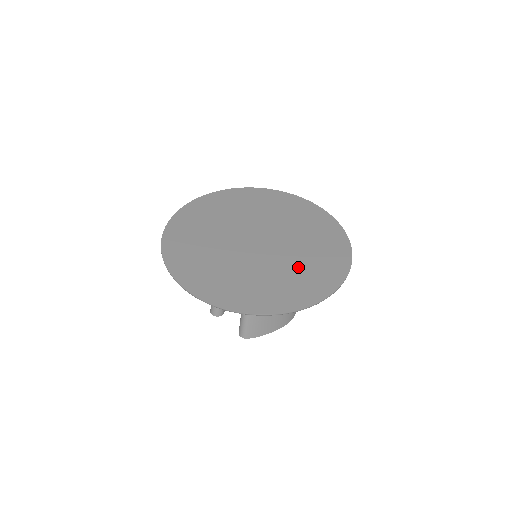
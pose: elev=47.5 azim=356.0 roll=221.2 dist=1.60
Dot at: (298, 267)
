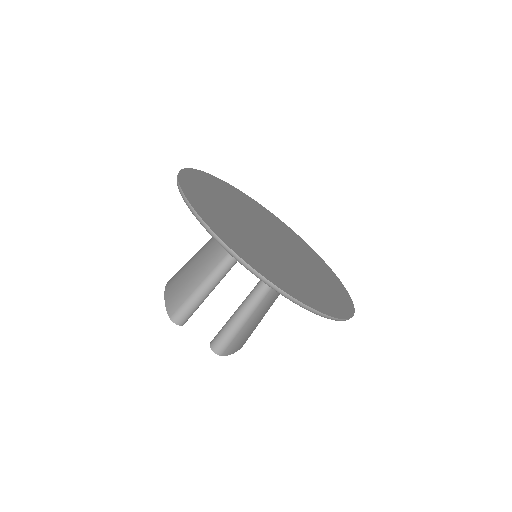
Dot at: (317, 275)
